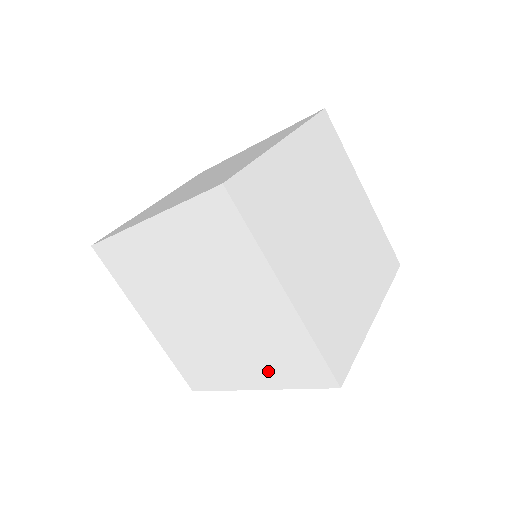
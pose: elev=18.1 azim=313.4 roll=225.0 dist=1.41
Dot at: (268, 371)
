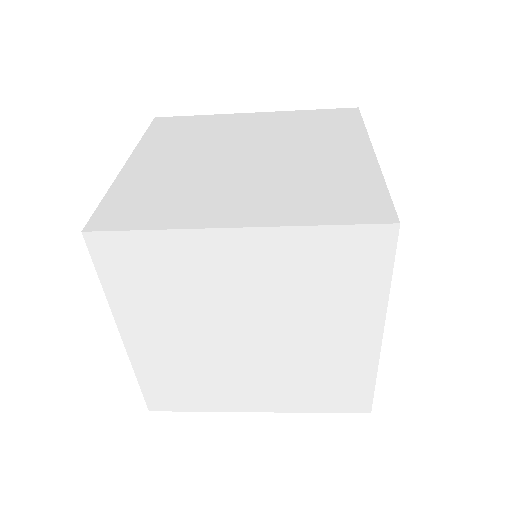
Dot at: occluded
